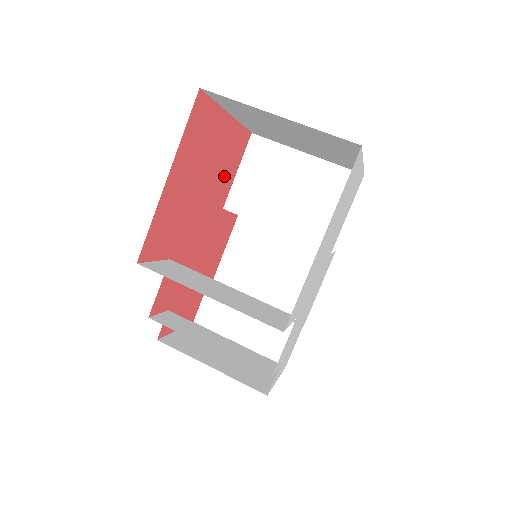
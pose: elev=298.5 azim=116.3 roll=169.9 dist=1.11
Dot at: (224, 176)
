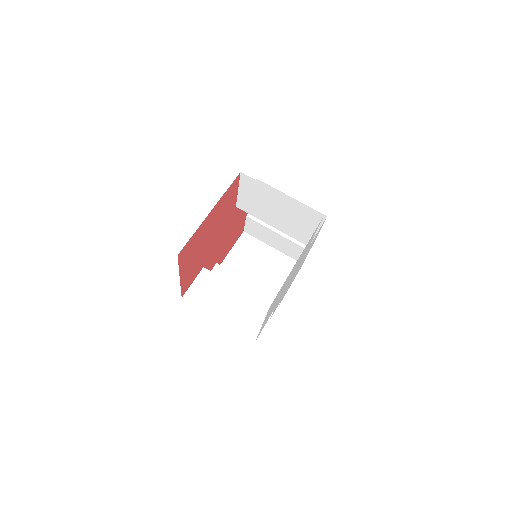
Dot at: (226, 209)
